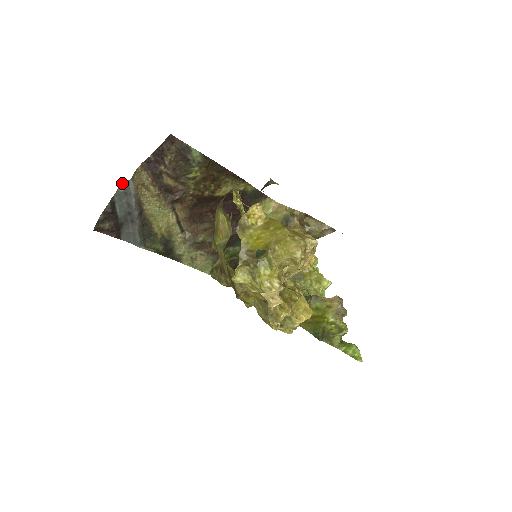
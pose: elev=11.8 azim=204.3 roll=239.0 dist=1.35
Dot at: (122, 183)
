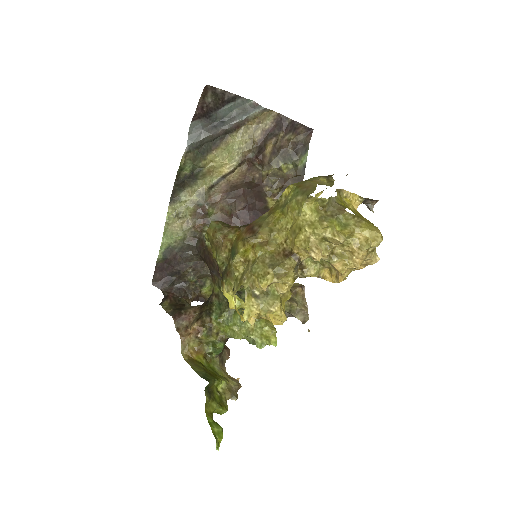
Dot at: (255, 102)
